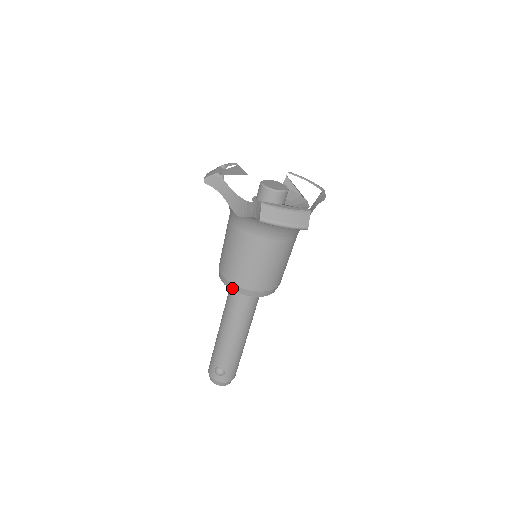
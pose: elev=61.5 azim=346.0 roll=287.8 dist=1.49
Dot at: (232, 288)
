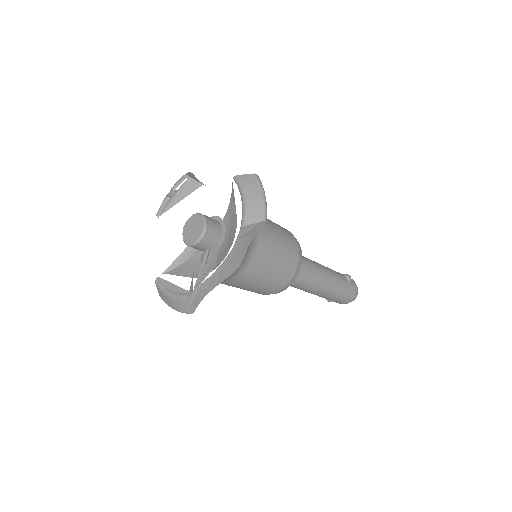
Dot at: occluded
